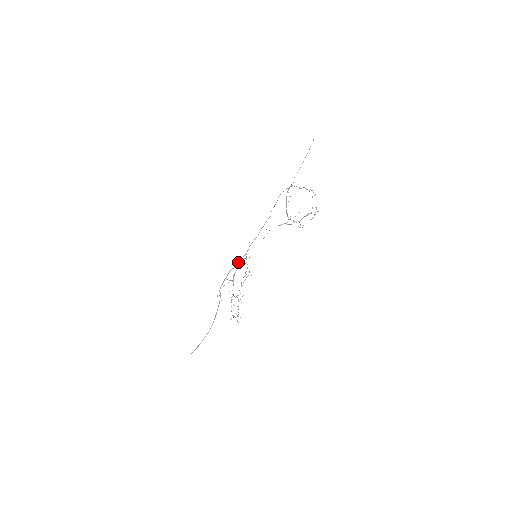
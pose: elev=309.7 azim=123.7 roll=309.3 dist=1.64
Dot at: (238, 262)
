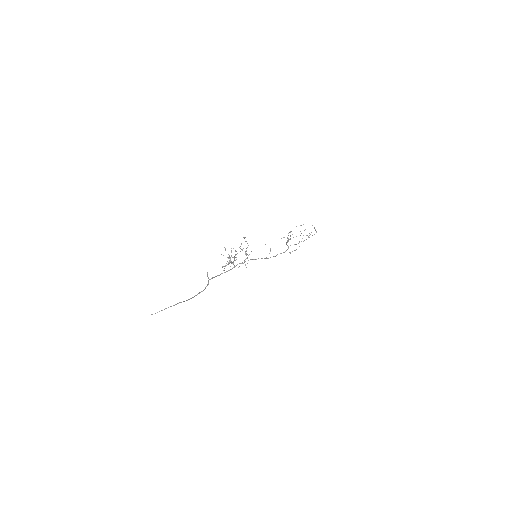
Dot at: (235, 266)
